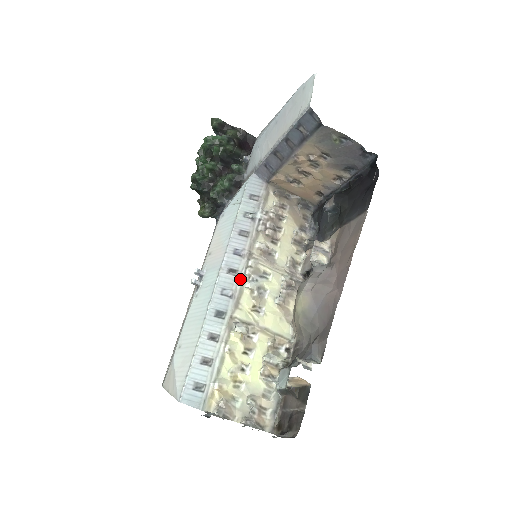
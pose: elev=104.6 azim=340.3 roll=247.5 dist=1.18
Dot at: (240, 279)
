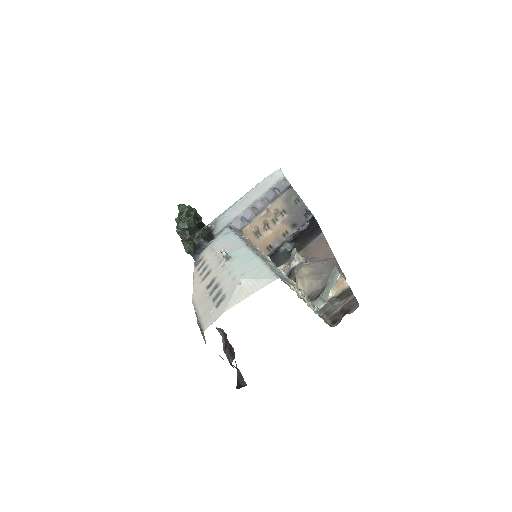
Dot at: (262, 253)
